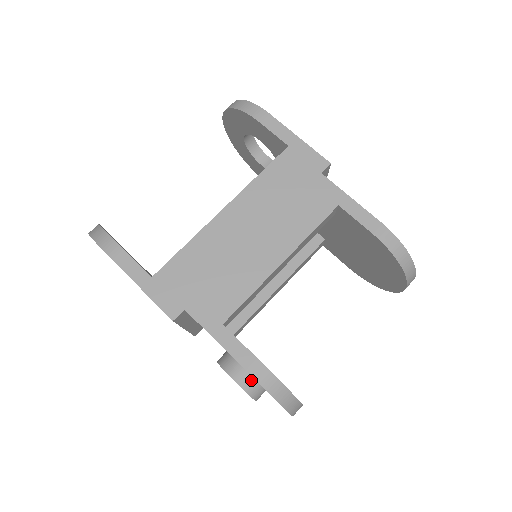
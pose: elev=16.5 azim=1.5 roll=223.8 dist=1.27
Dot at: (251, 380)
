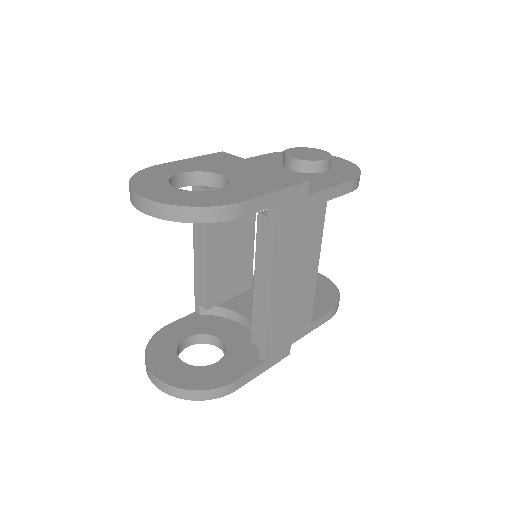
Dot at: occluded
